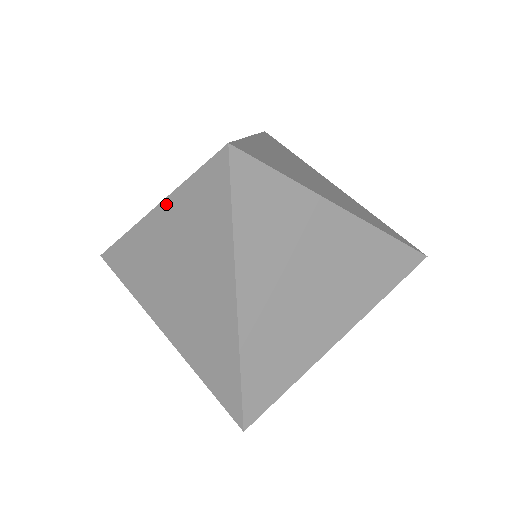
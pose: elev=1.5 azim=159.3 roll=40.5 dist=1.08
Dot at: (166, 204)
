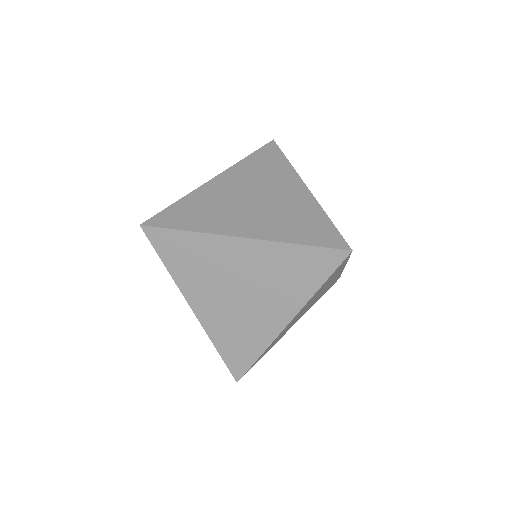
Dot at: occluded
